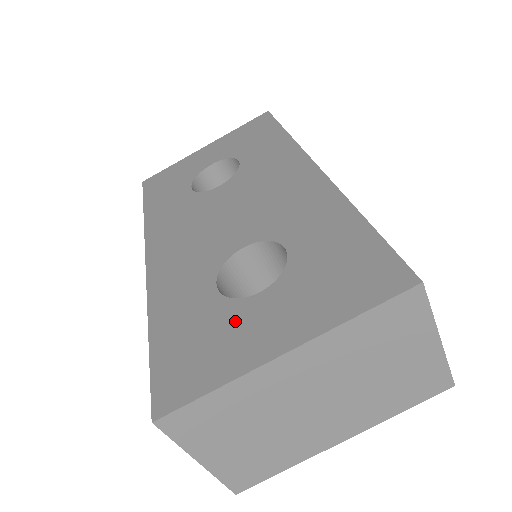
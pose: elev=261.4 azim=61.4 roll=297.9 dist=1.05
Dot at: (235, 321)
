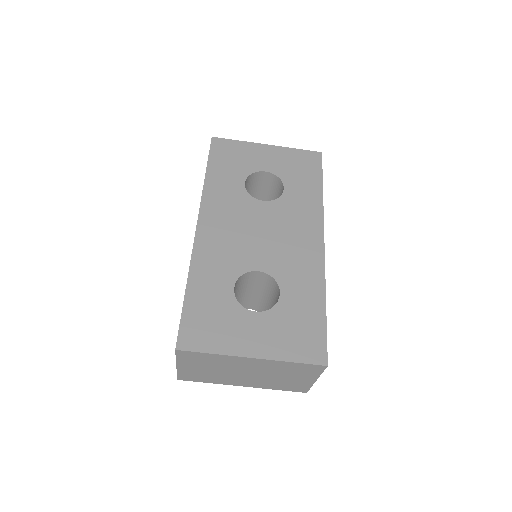
Dot at: (236, 320)
